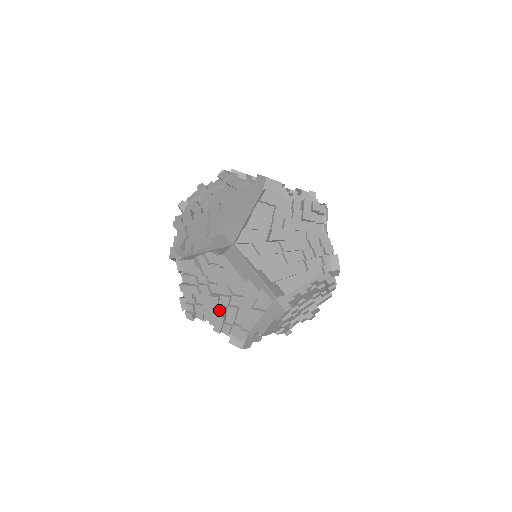
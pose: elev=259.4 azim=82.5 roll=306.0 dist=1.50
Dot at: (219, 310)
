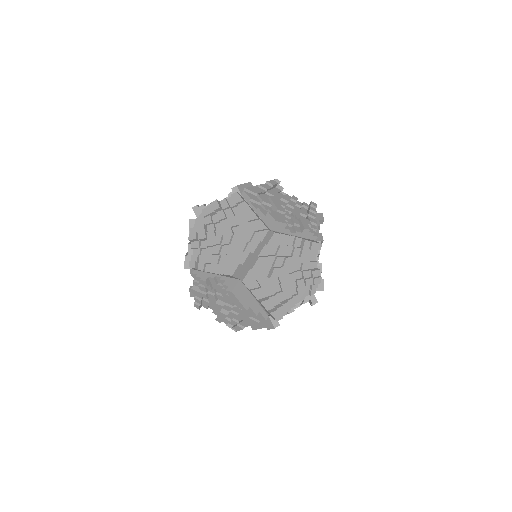
Dot at: (222, 314)
